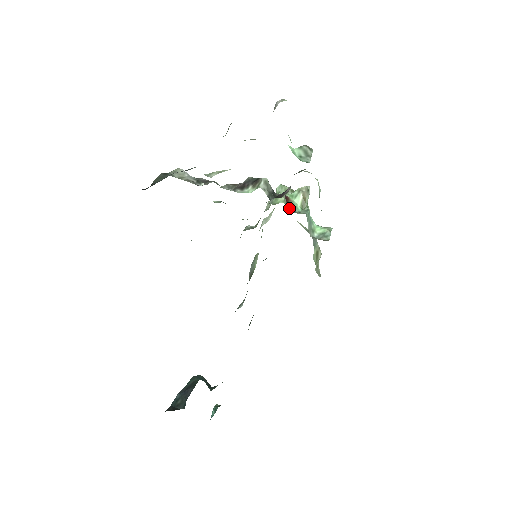
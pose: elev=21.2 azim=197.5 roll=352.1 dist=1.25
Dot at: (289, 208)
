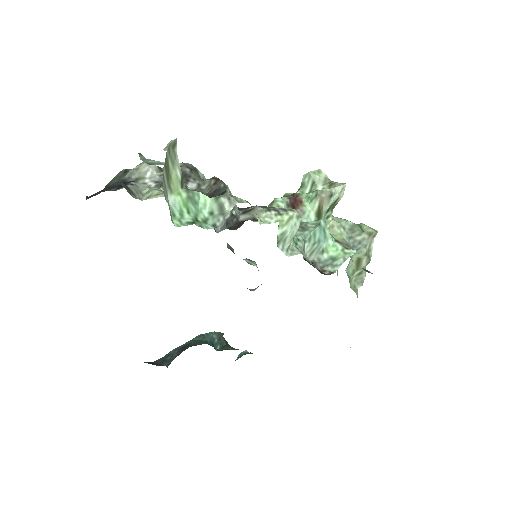
Dot at: occluded
